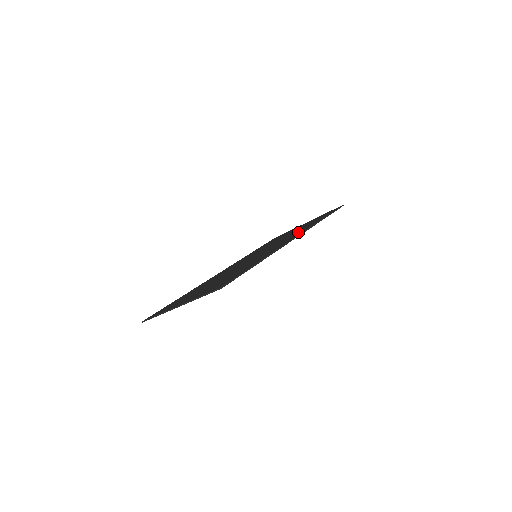
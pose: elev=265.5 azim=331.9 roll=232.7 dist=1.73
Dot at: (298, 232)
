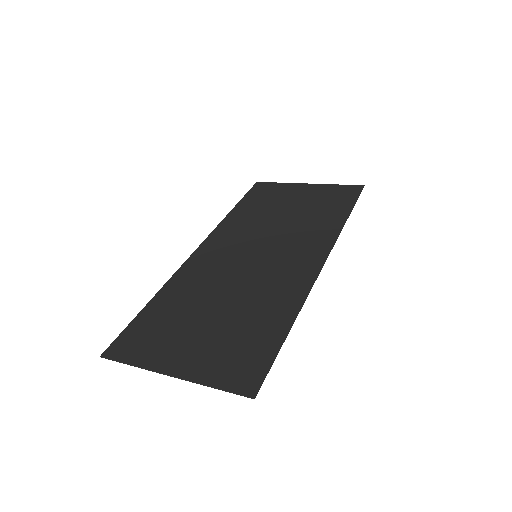
Dot at: (316, 235)
